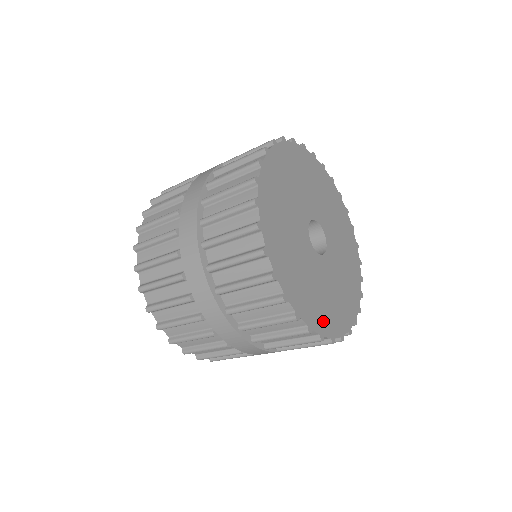
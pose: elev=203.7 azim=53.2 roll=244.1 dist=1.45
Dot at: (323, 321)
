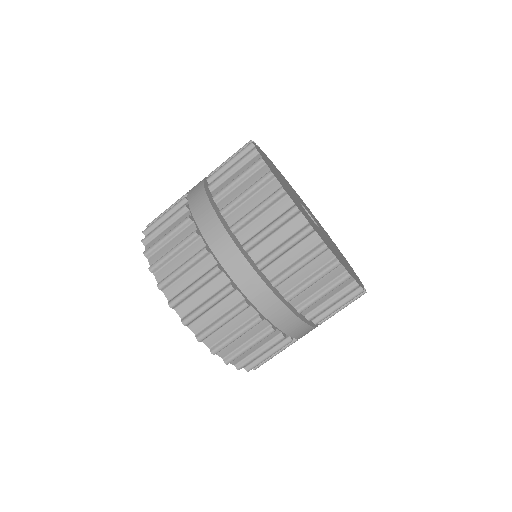
Dot at: (302, 212)
